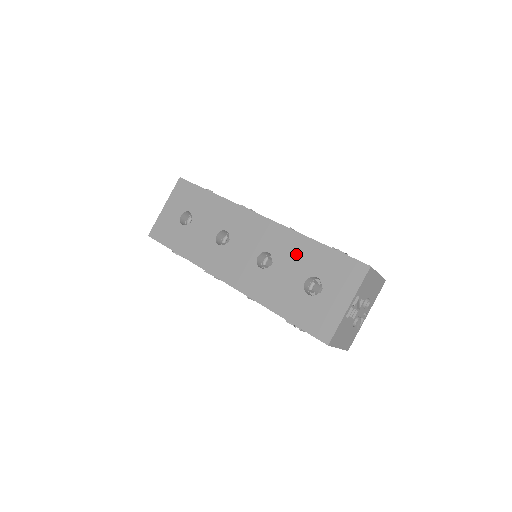
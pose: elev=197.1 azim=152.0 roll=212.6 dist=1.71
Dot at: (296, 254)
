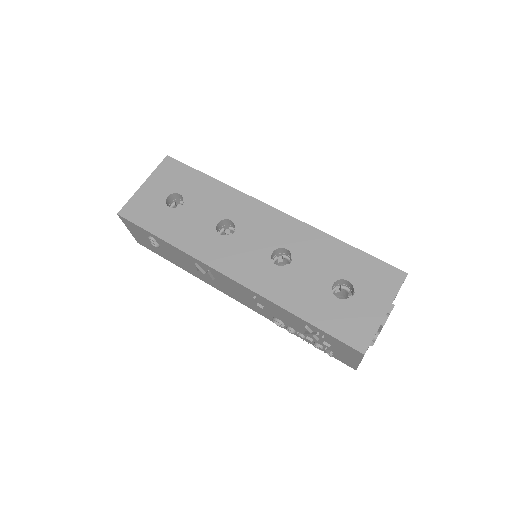
Dot at: (321, 254)
